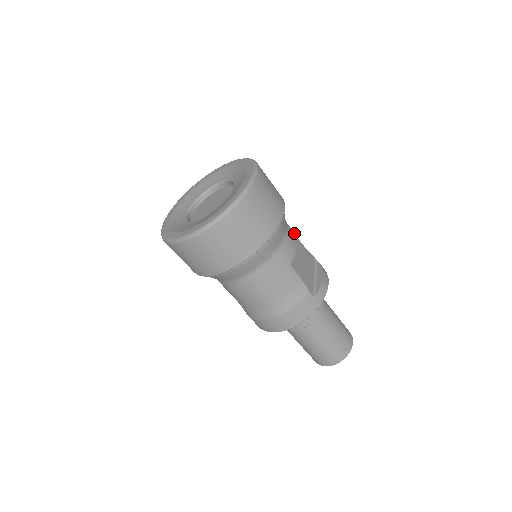
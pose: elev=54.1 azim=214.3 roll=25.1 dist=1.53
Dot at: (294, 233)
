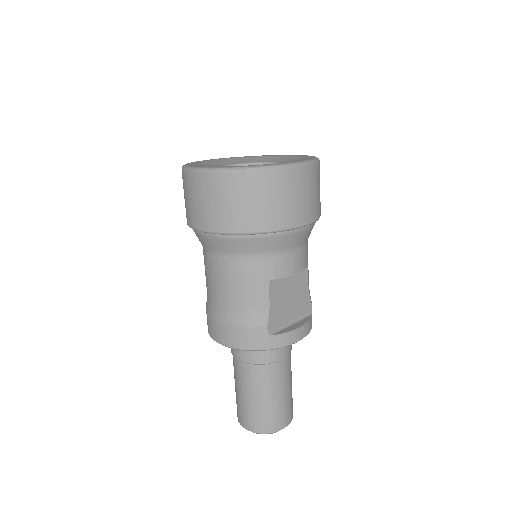
Dot at: (305, 263)
